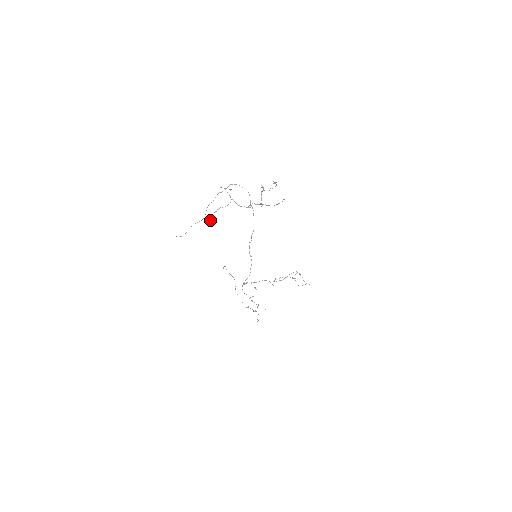
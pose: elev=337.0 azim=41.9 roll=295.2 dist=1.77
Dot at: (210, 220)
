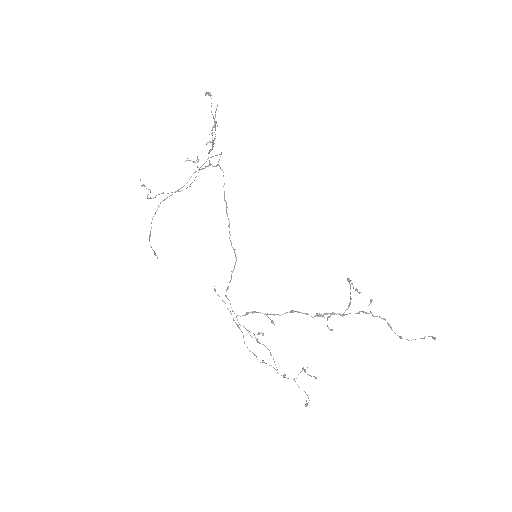
Dot at: occluded
